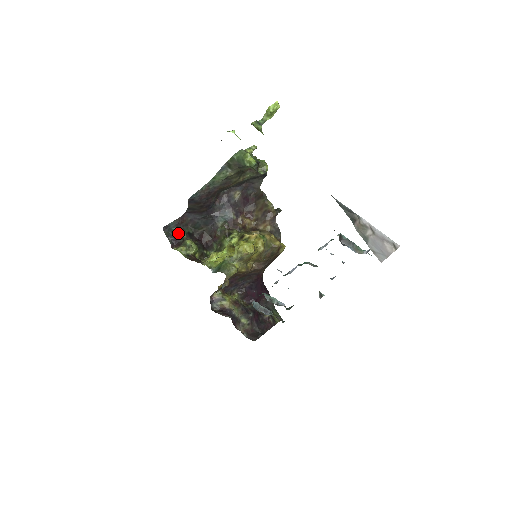
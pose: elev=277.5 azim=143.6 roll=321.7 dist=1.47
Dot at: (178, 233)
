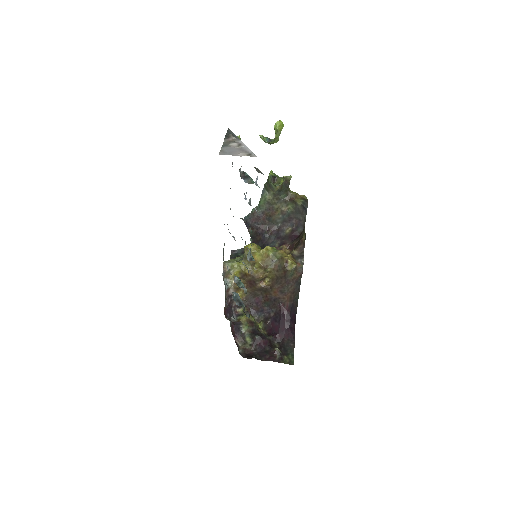
Dot at: occluded
